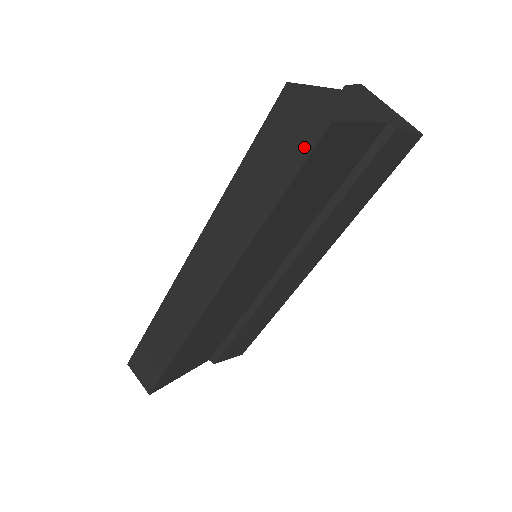
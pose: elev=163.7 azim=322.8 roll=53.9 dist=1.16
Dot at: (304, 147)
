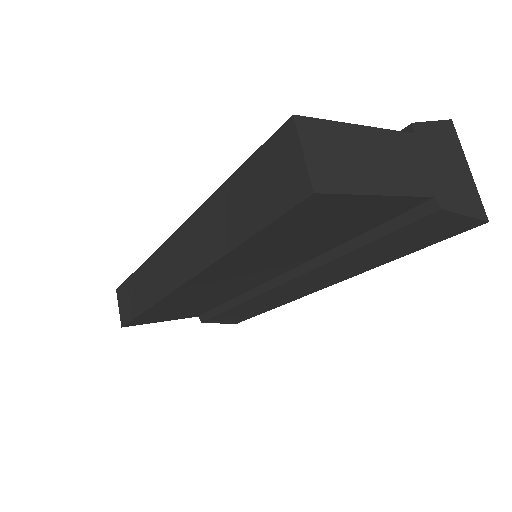
Dot at: (282, 202)
